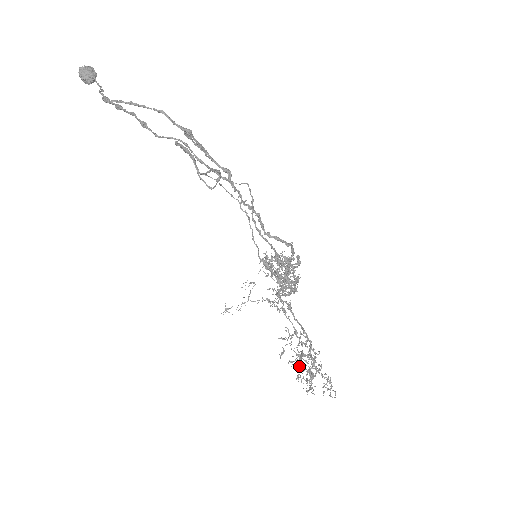
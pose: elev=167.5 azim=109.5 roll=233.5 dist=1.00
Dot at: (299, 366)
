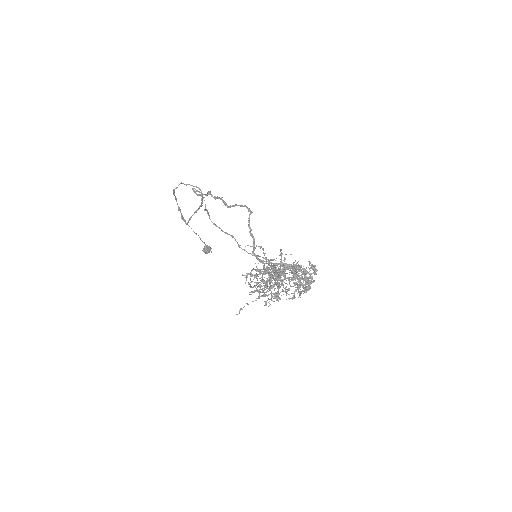
Dot at: (263, 290)
